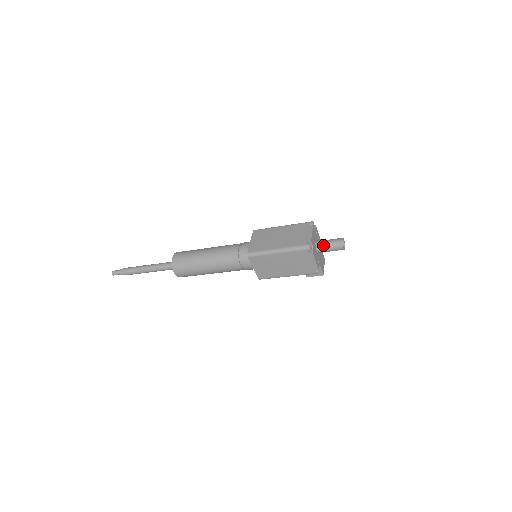
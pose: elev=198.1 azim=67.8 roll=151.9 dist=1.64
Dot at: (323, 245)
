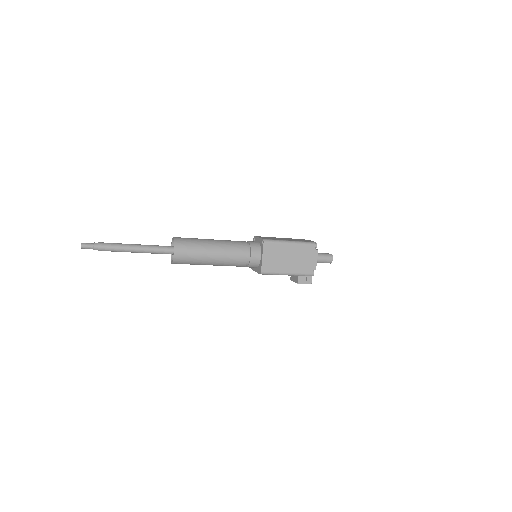
Dot at: (318, 254)
